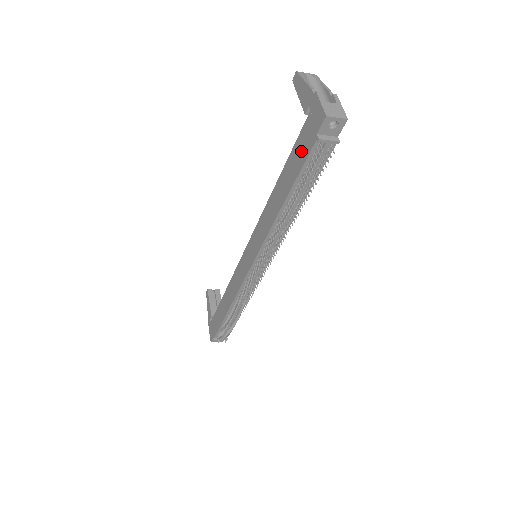
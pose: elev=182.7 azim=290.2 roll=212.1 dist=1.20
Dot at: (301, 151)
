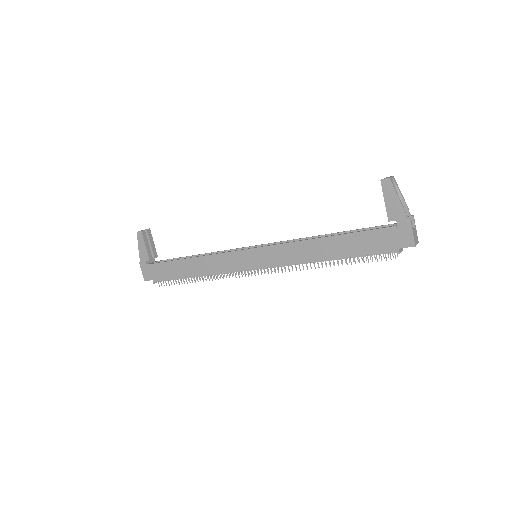
Dot at: (373, 243)
